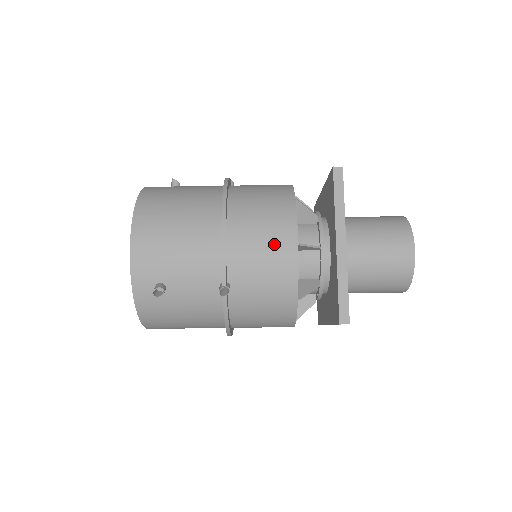
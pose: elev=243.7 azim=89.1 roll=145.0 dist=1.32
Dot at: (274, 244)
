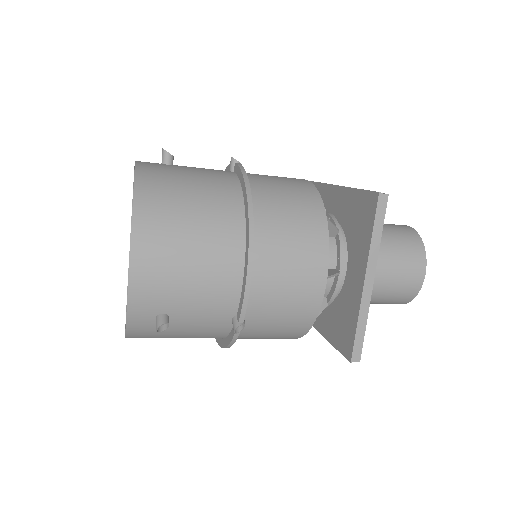
Dot at: (302, 279)
